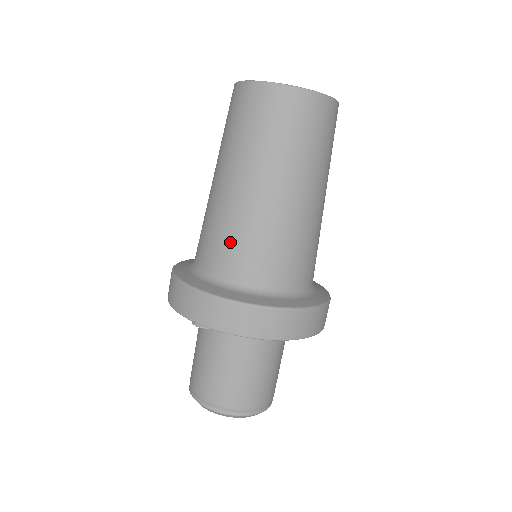
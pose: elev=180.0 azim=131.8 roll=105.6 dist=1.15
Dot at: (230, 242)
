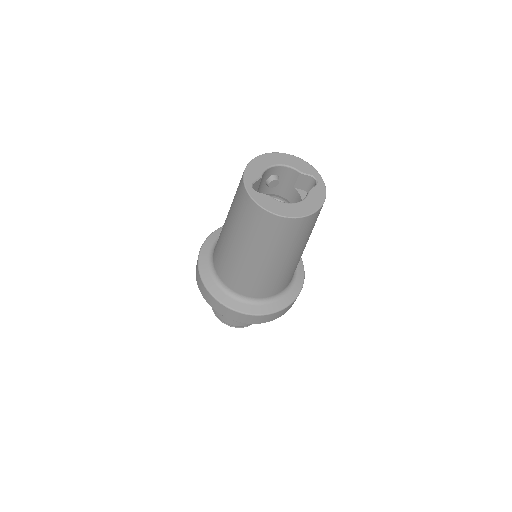
Dot at: (227, 269)
